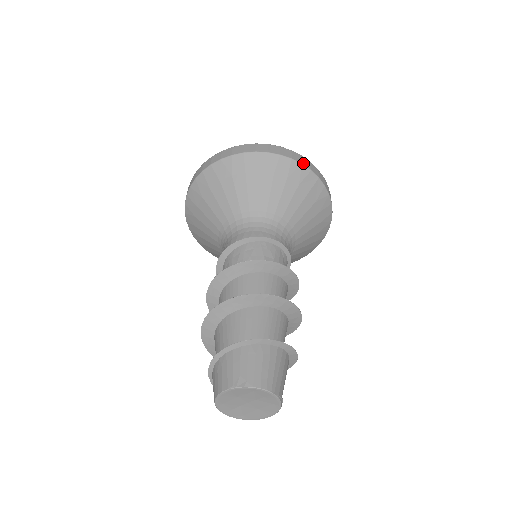
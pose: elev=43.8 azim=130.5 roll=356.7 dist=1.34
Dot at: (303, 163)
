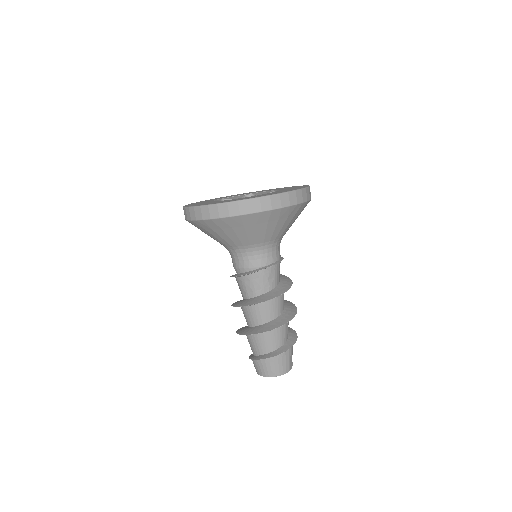
Dot at: (291, 204)
